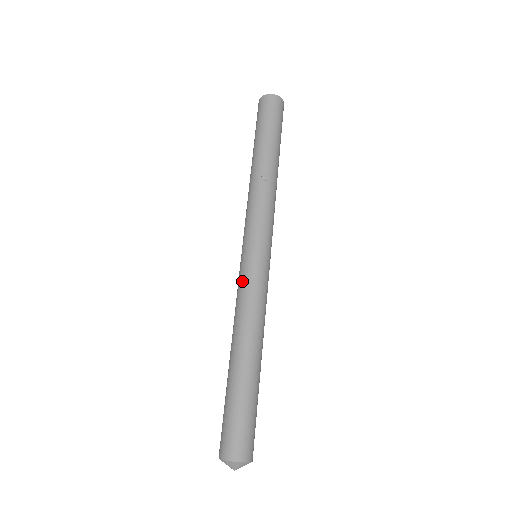
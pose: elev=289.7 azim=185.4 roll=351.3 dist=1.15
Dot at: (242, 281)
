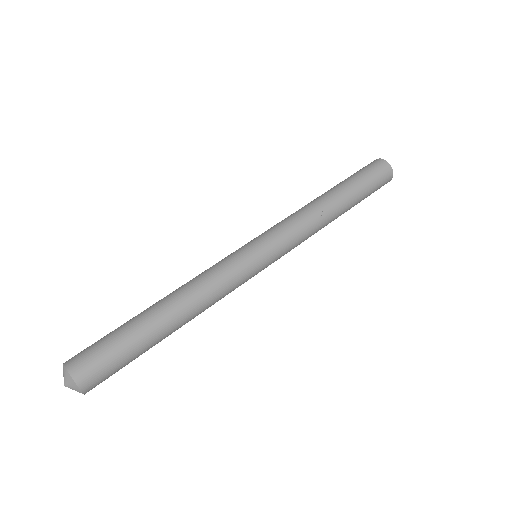
Dot at: (227, 260)
